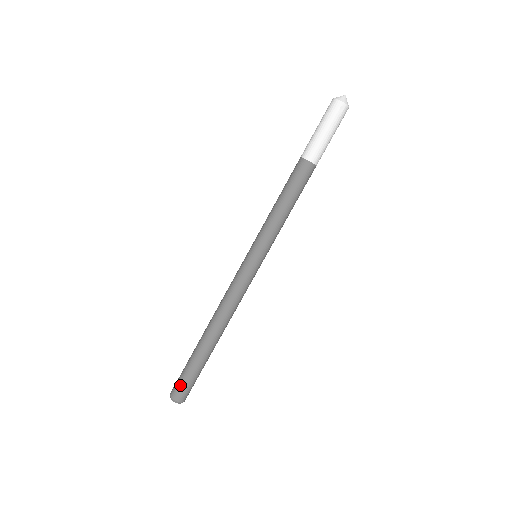
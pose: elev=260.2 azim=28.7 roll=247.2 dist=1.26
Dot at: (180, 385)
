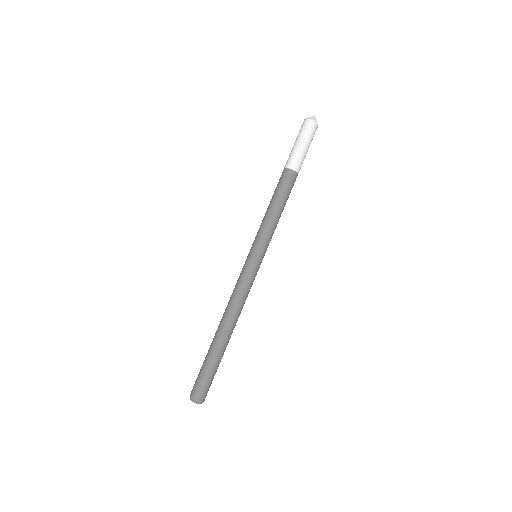
Dot at: (196, 383)
